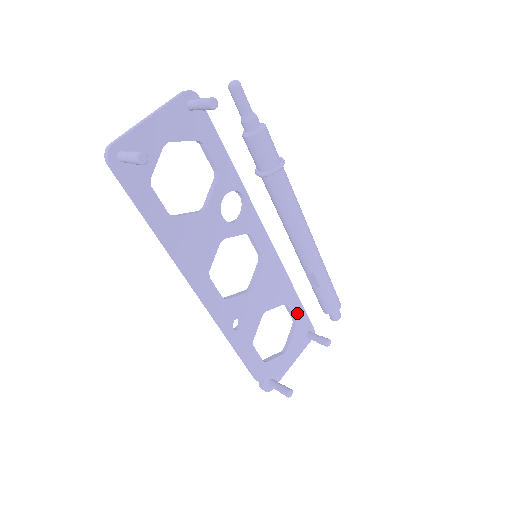
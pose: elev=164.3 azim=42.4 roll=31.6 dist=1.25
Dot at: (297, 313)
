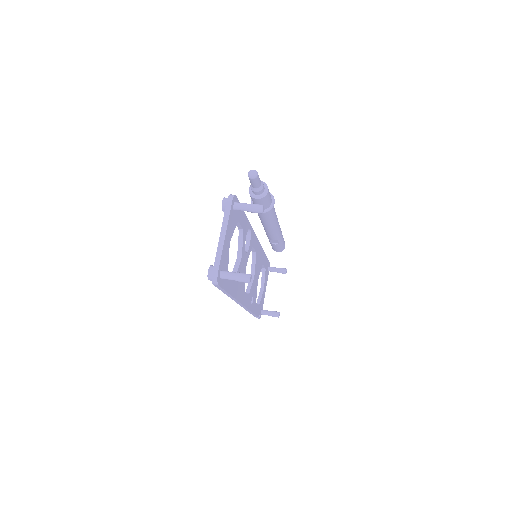
Dot at: (265, 263)
